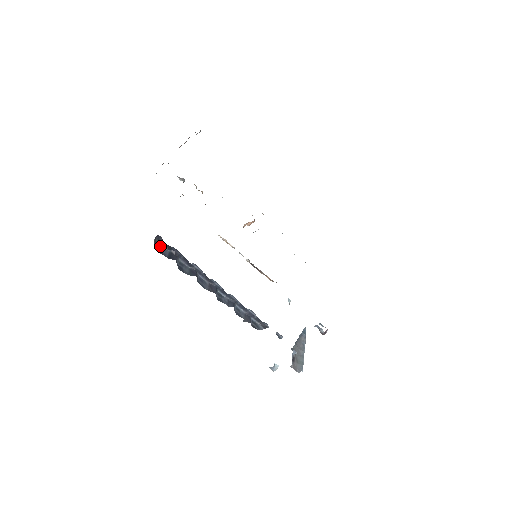
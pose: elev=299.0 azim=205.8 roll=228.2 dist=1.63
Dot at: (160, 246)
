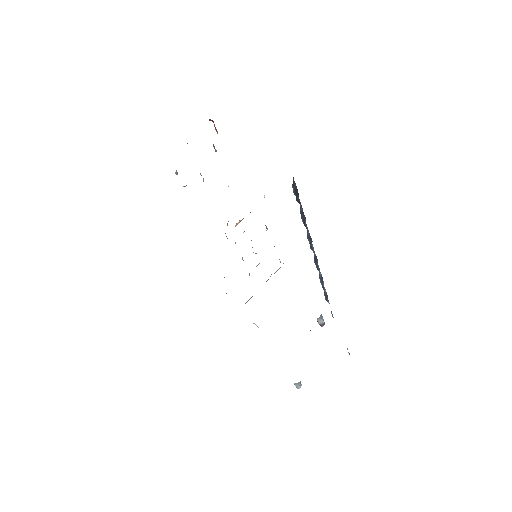
Dot at: (293, 192)
